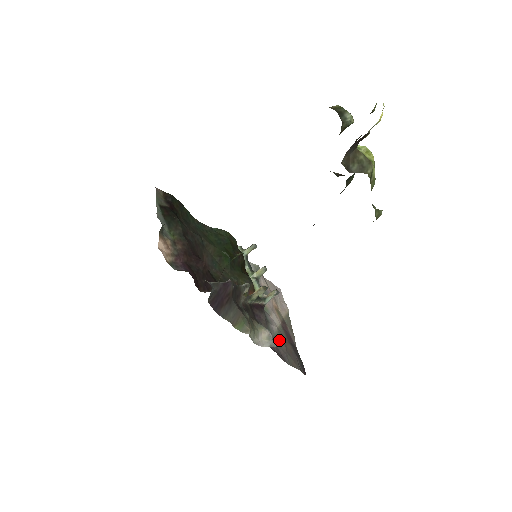
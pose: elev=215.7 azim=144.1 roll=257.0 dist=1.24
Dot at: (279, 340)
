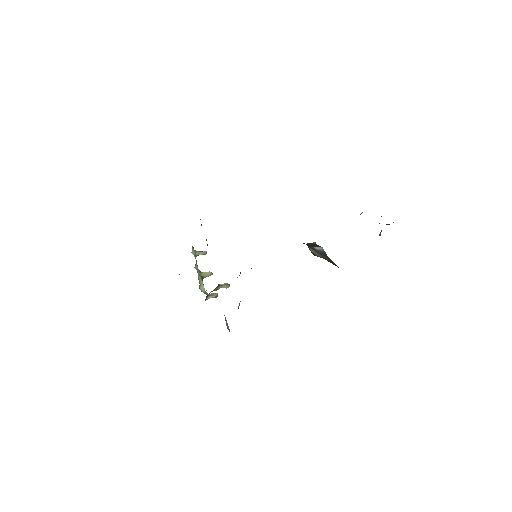
Dot at: occluded
